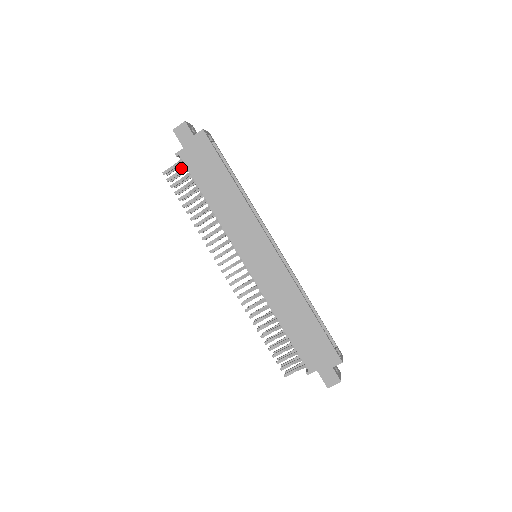
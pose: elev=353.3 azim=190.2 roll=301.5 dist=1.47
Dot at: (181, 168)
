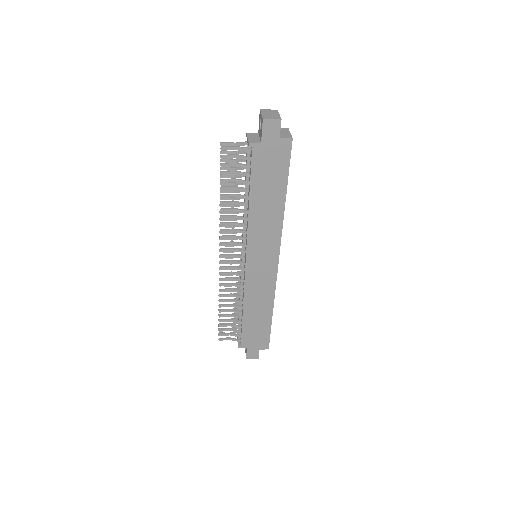
Dot at: (244, 156)
